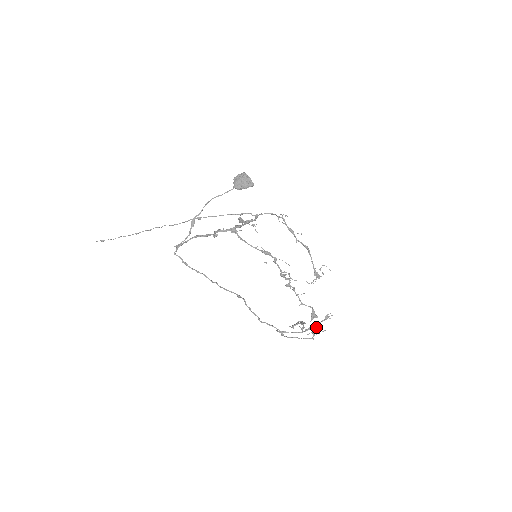
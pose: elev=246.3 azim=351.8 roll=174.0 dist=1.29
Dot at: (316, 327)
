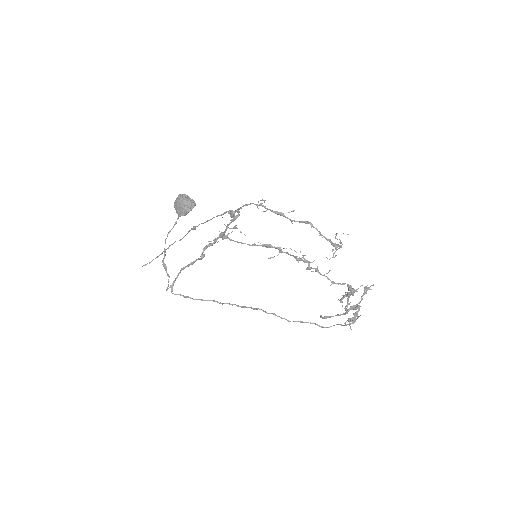
Dot at: (355, 308)
